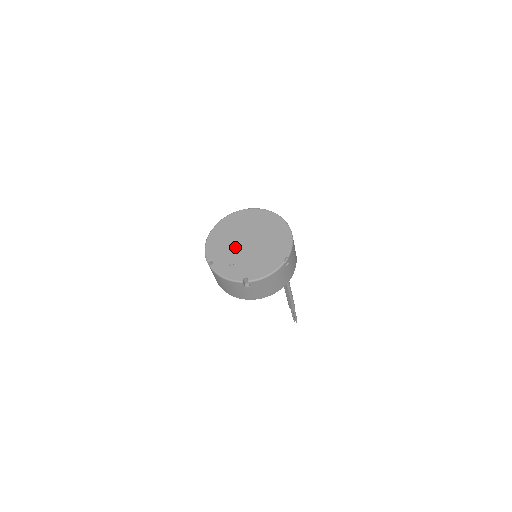
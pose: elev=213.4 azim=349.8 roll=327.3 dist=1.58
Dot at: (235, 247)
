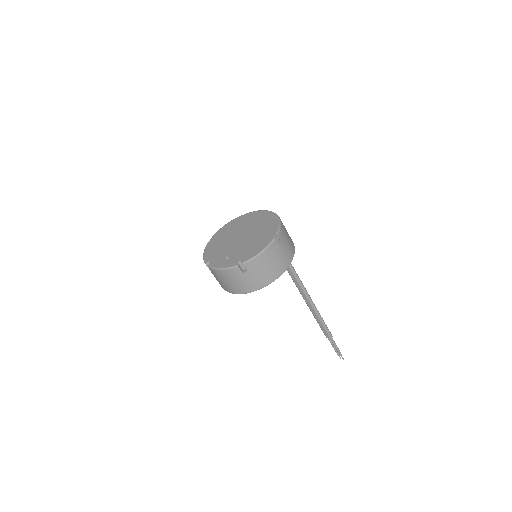
Dot at: (229, 245)
